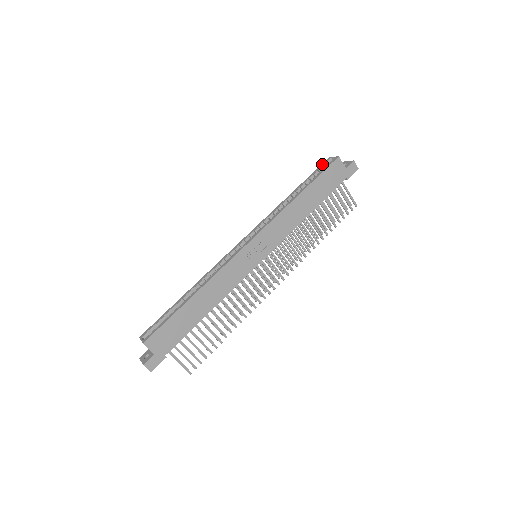
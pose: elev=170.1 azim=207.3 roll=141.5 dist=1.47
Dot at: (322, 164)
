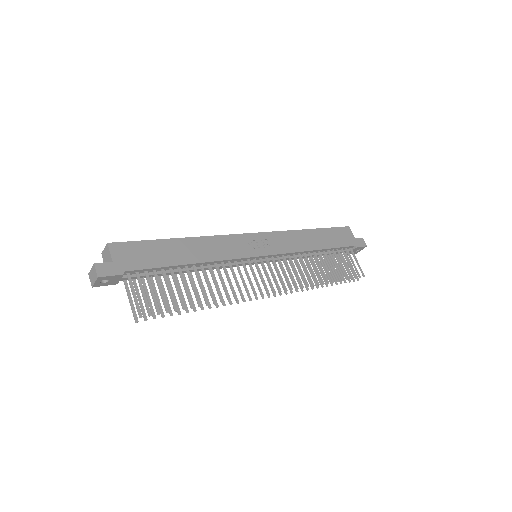
Dot at: occluded
